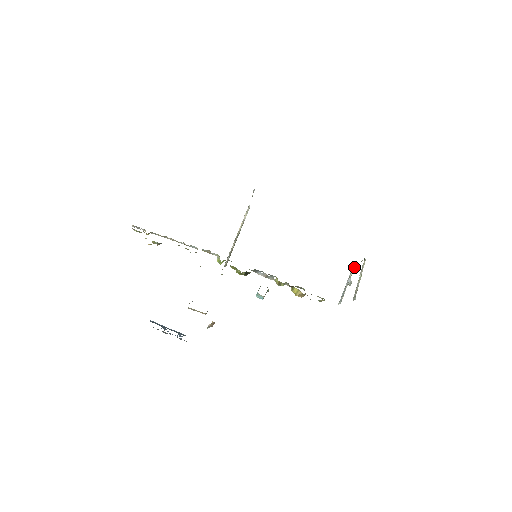
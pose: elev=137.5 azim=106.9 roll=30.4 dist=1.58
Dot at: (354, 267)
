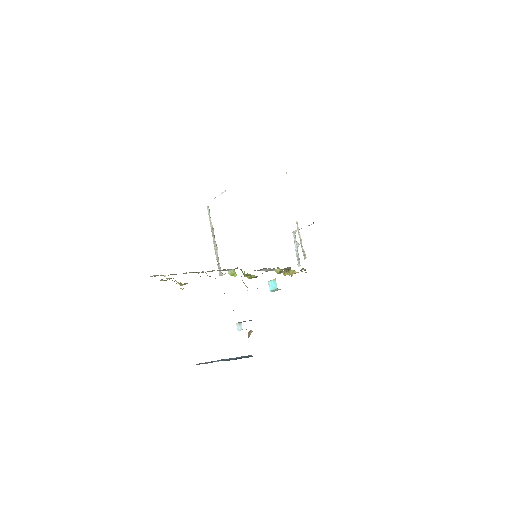
Dot at: (296, 231)
